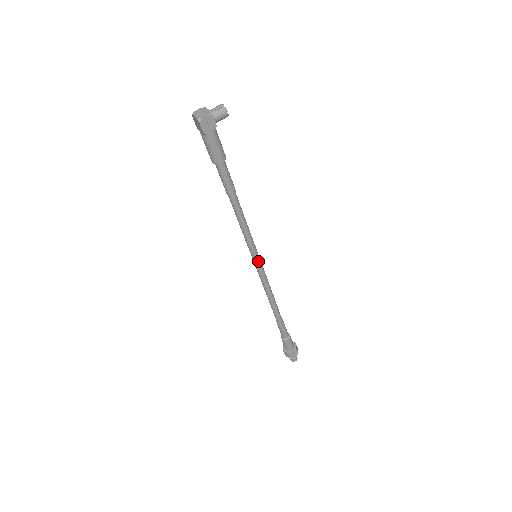
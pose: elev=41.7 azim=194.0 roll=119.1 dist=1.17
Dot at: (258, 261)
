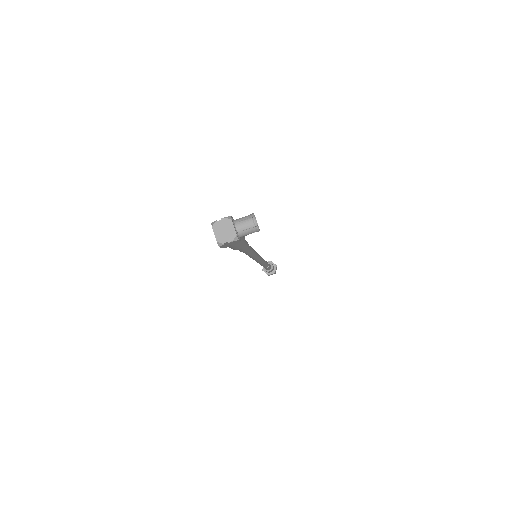
Dot at: (257, 260)
